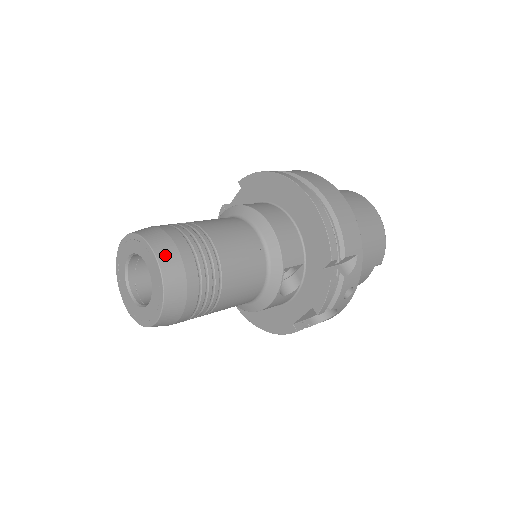
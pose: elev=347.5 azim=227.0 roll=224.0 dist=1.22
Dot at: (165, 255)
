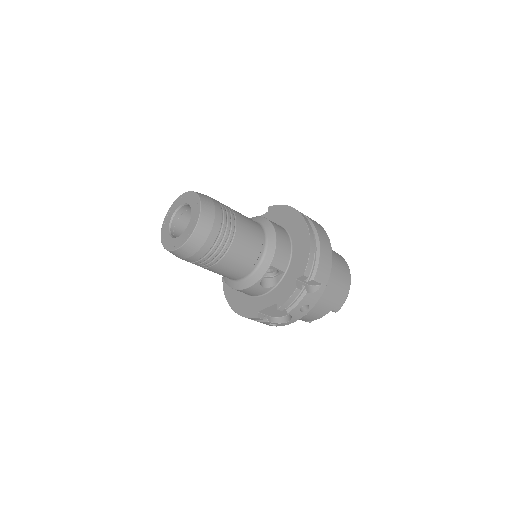
Dot at: (206, 210)
